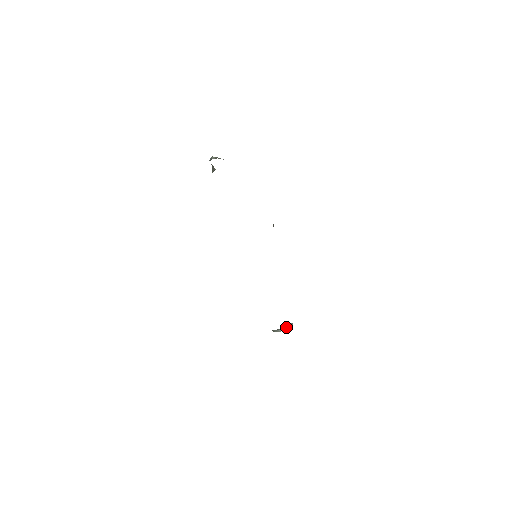
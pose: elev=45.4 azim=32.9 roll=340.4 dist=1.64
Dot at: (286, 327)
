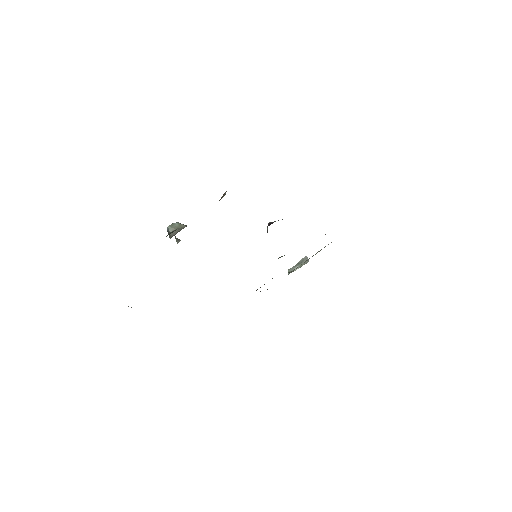
Dot at: (301, 262)
